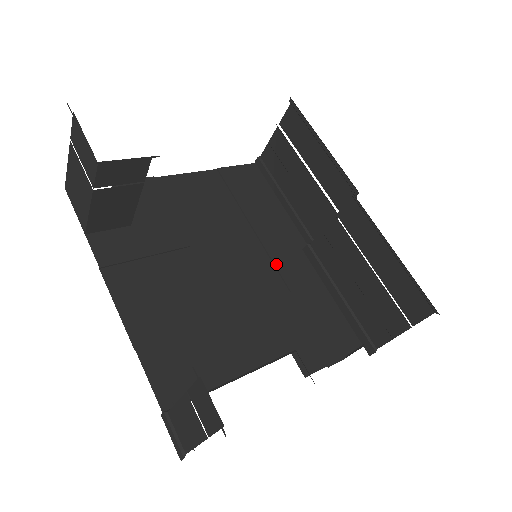
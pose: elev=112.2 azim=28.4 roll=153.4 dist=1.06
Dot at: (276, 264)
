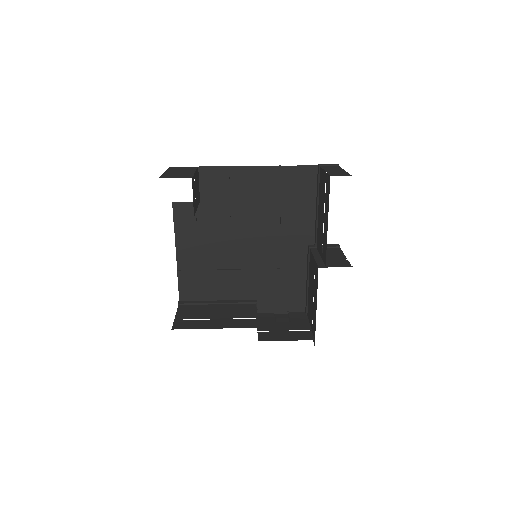
Dot at: (281, 249)
